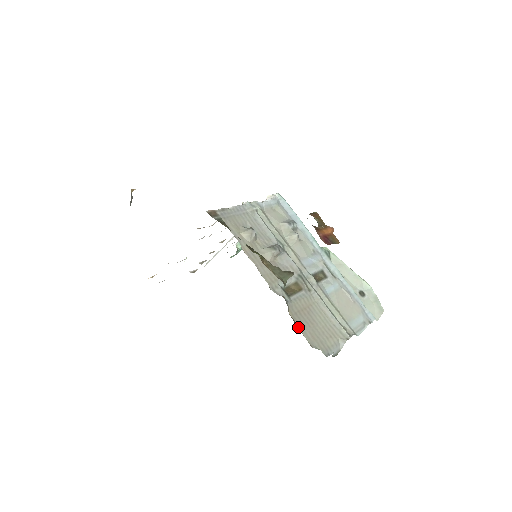
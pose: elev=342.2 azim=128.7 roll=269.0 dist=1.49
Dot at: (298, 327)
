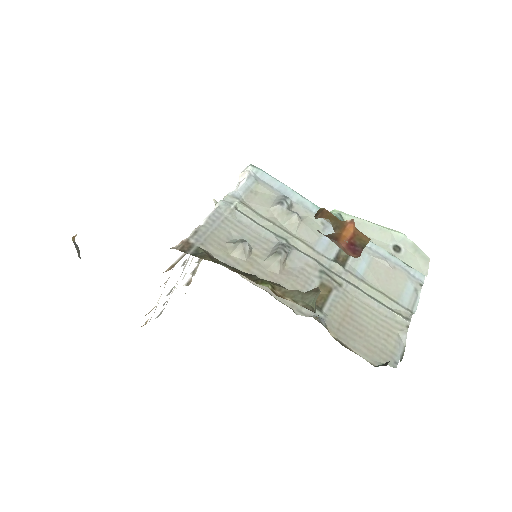
Dot at: (348, 348)
